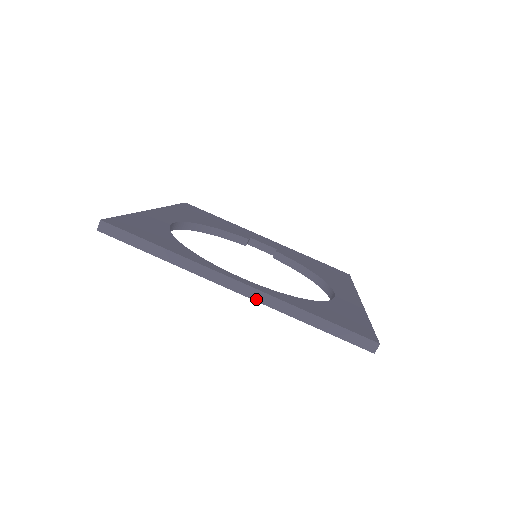
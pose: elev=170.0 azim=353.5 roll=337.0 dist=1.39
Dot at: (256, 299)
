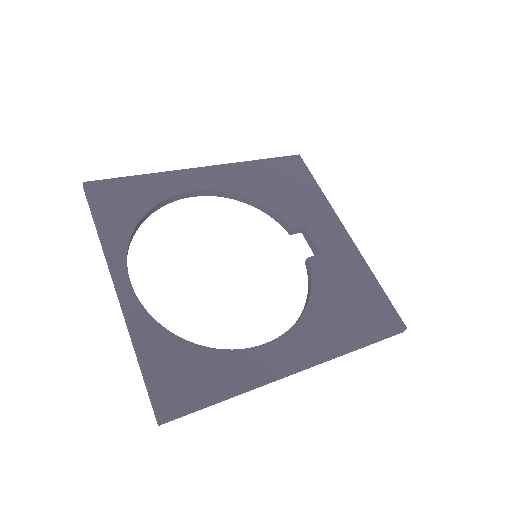
Dot at: (122, 309)
